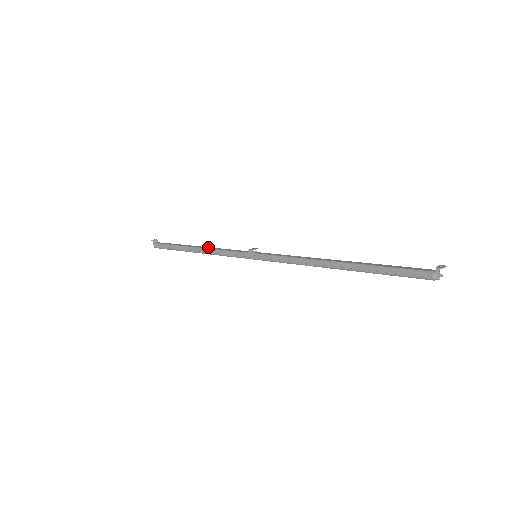
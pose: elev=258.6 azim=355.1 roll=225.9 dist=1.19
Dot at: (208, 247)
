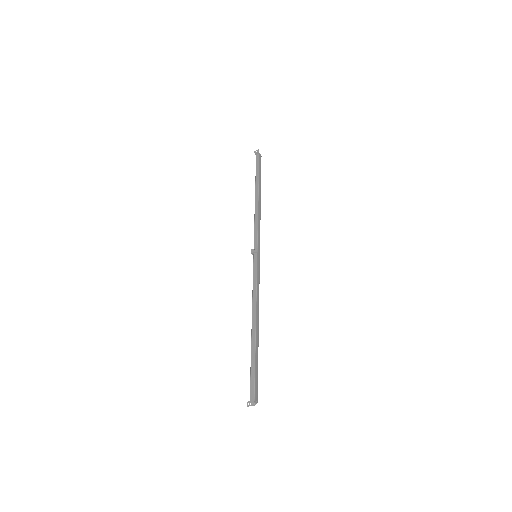
Dot at: (257, 207)
